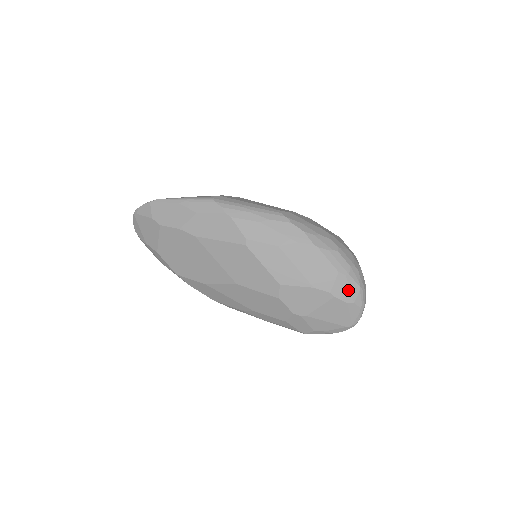
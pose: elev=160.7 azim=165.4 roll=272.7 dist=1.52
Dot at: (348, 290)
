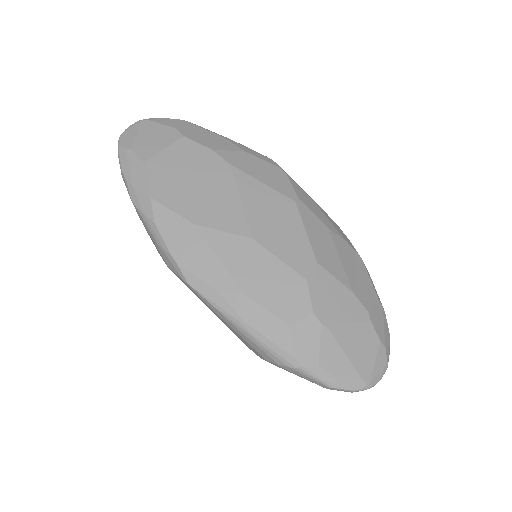
Dot at: (382, 327)
